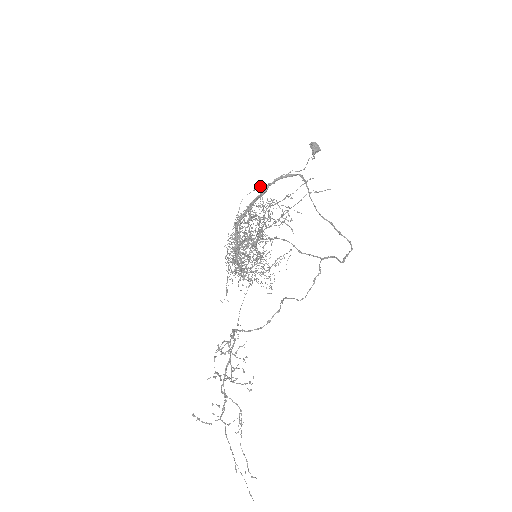
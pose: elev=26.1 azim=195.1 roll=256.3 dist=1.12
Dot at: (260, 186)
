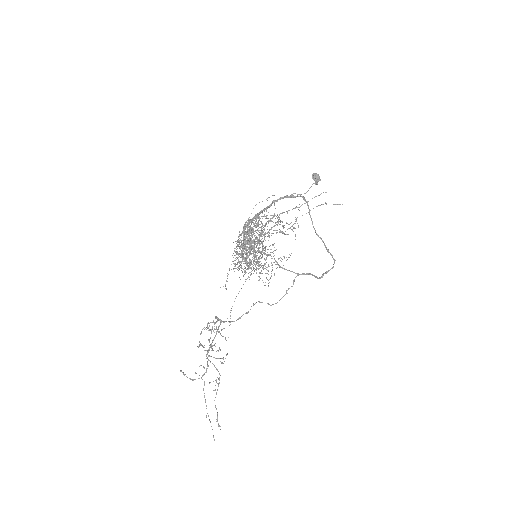
Dot at: occluded
